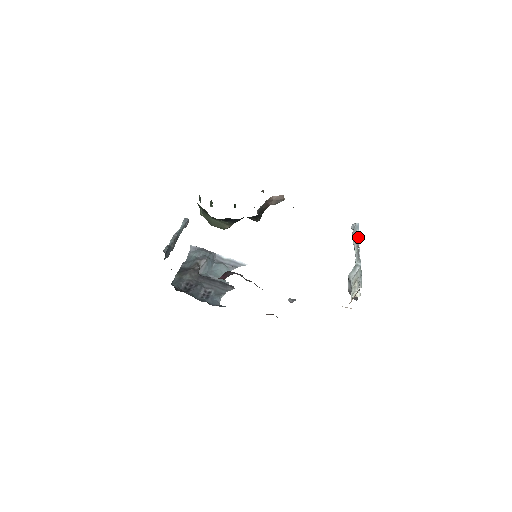
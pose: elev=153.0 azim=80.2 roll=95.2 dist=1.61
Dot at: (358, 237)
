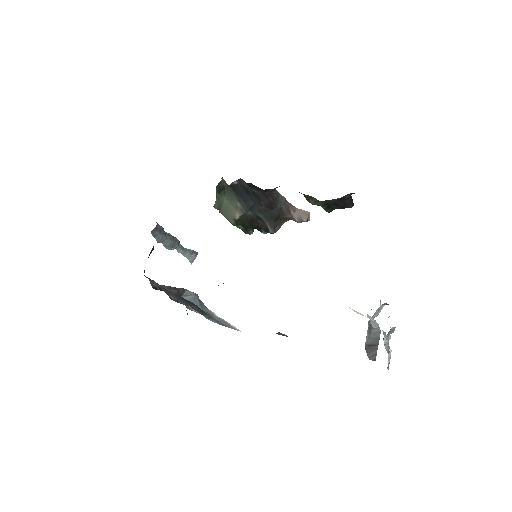
Dot at: occluded
